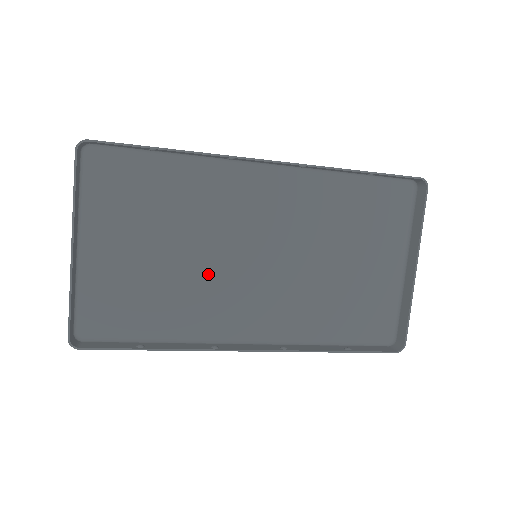
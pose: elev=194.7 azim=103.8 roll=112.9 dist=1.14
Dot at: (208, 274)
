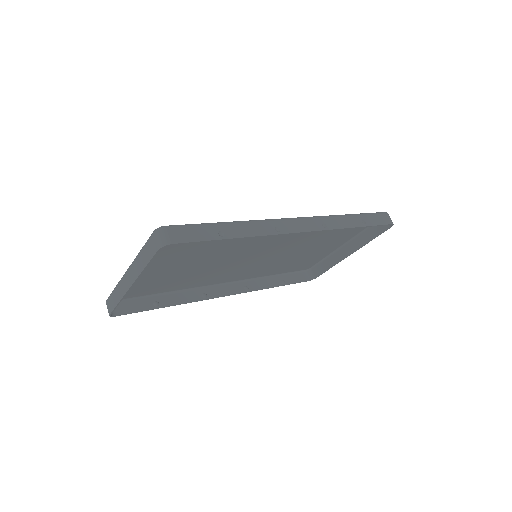
Dot at: (217, 266)
